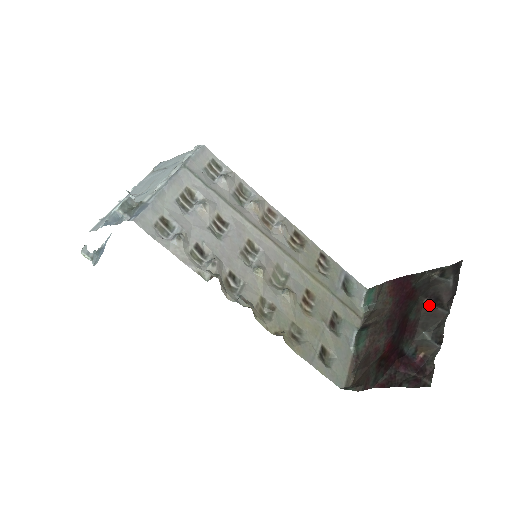
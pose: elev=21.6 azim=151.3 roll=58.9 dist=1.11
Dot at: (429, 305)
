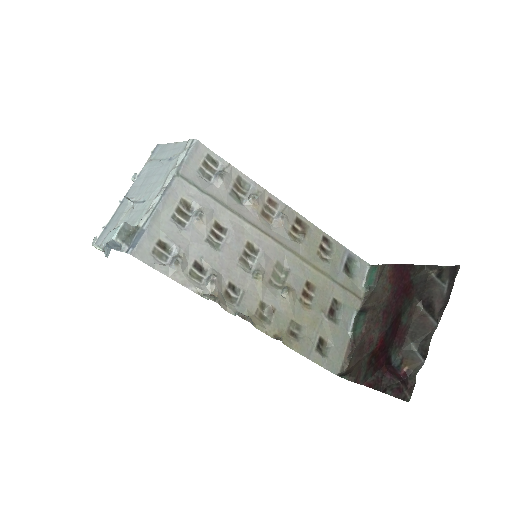
Dot at: (422, 310)
